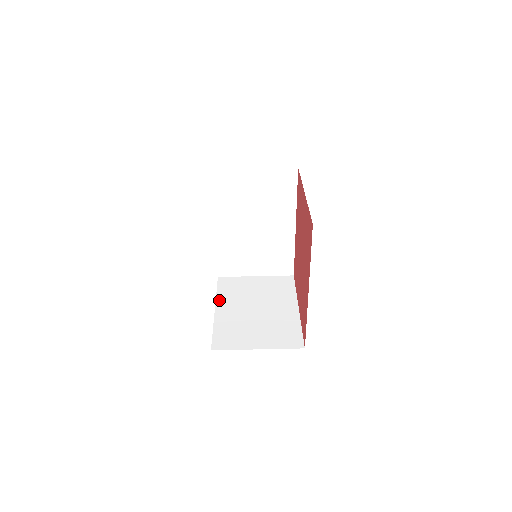
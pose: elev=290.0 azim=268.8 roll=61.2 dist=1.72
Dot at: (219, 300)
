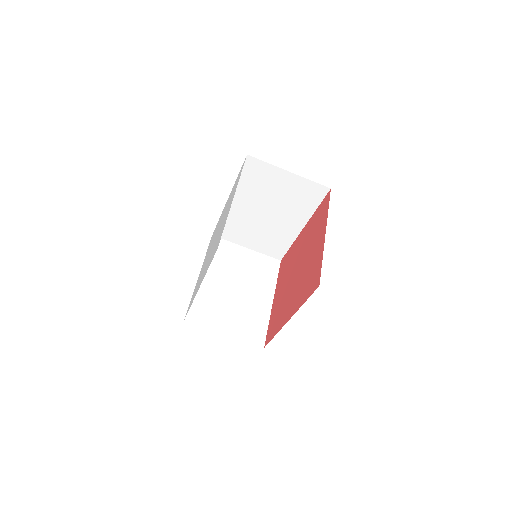
Dot at: occluded
